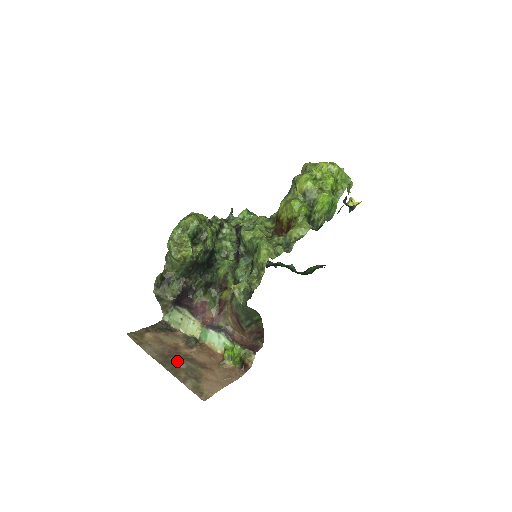
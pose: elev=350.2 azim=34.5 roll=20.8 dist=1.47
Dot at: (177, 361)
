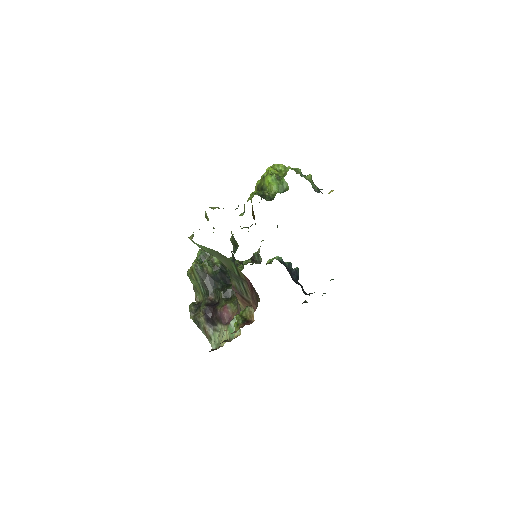
Dot at: occluded
